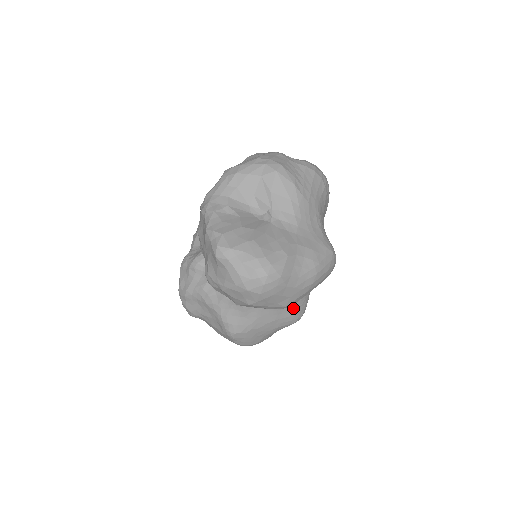
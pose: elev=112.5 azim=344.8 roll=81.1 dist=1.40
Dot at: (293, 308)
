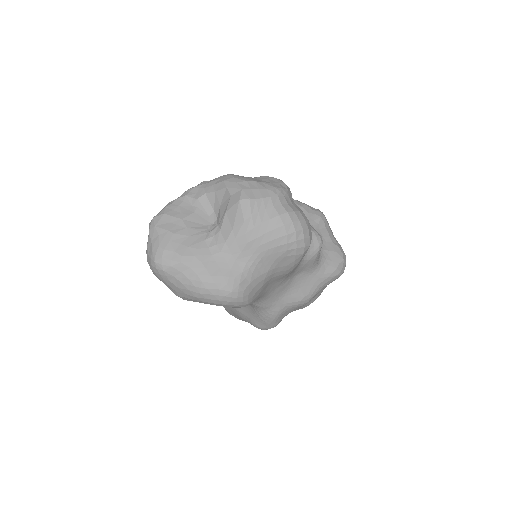
Dot at: (253, 315)
